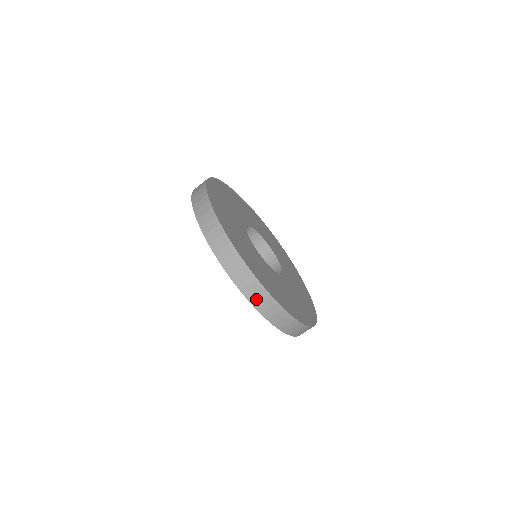
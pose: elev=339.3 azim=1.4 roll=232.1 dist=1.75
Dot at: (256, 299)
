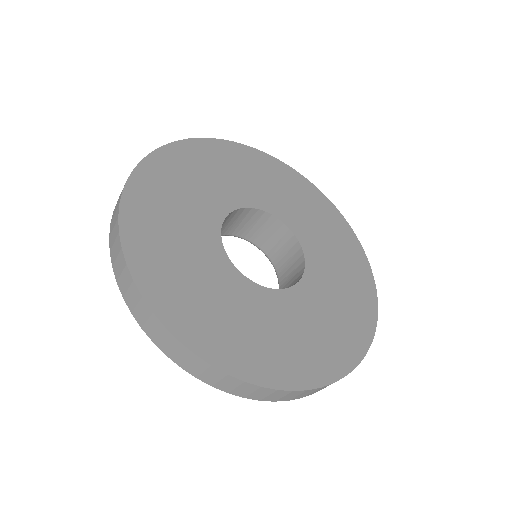
Dot at: (193, 368)
